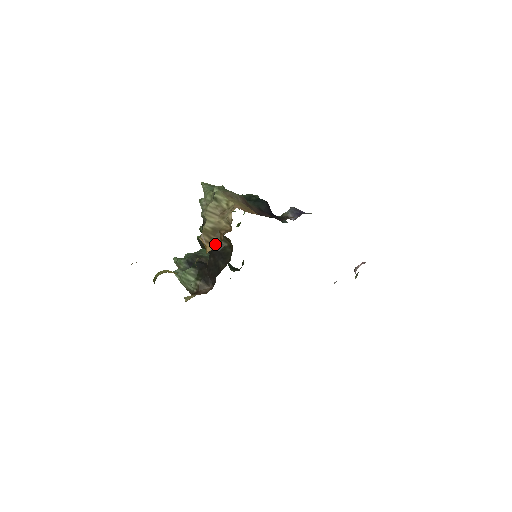
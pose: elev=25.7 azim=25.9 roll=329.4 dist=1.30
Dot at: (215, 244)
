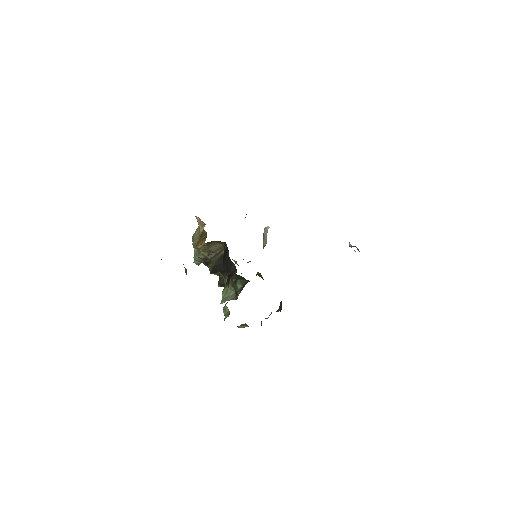
Dot at: occluded
